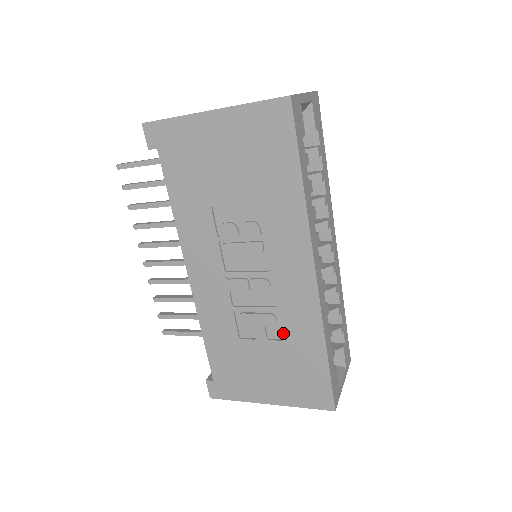
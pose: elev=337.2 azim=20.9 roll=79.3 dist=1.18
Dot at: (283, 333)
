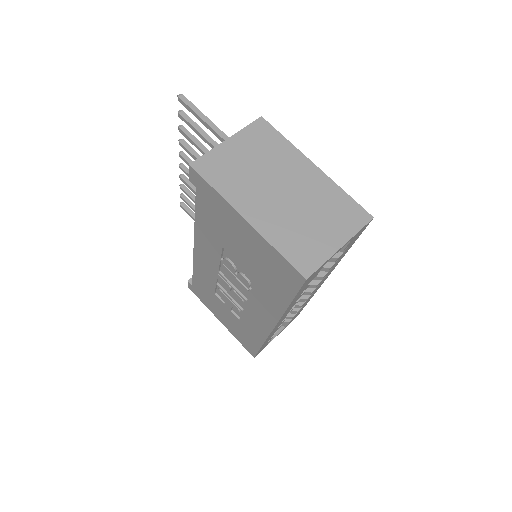
Dot at: (241, 319)
